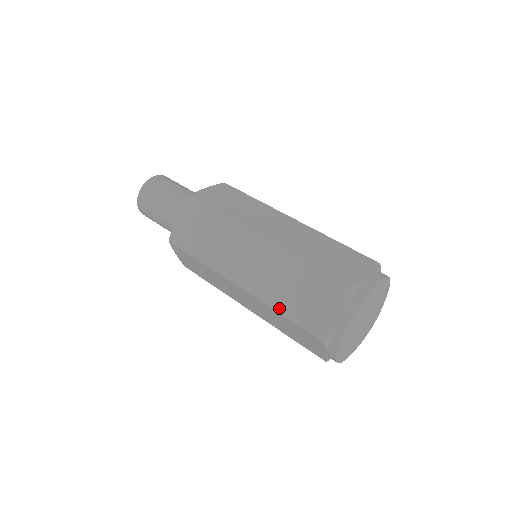
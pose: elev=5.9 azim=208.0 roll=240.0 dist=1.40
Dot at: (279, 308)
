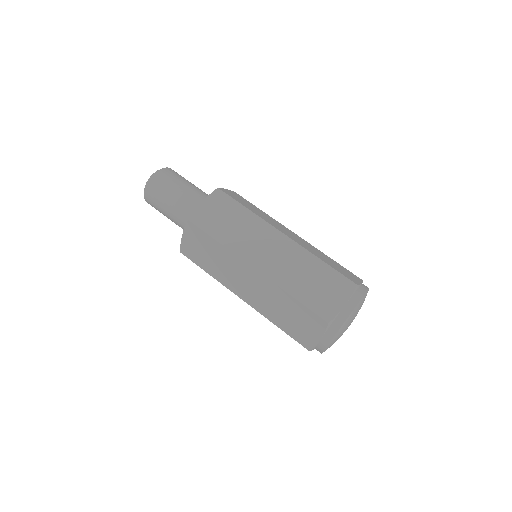
Dot at: (292, 292)
